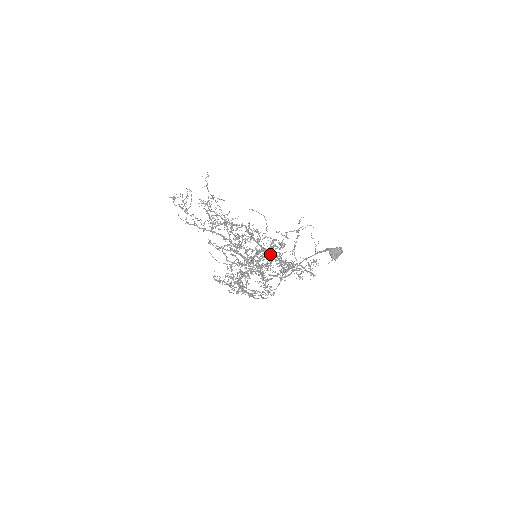
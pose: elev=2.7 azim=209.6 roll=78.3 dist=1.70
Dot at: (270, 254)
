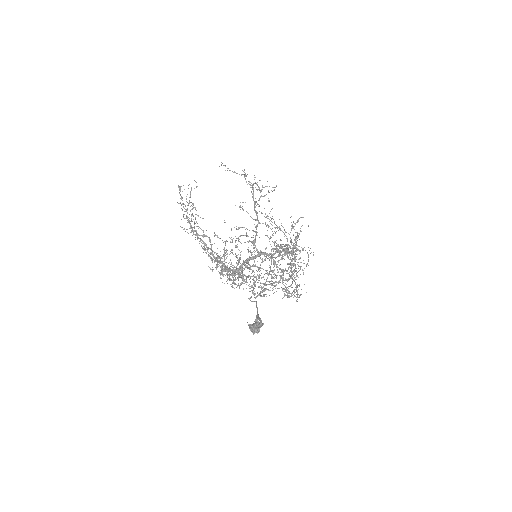
Dot at: (244, 275)
